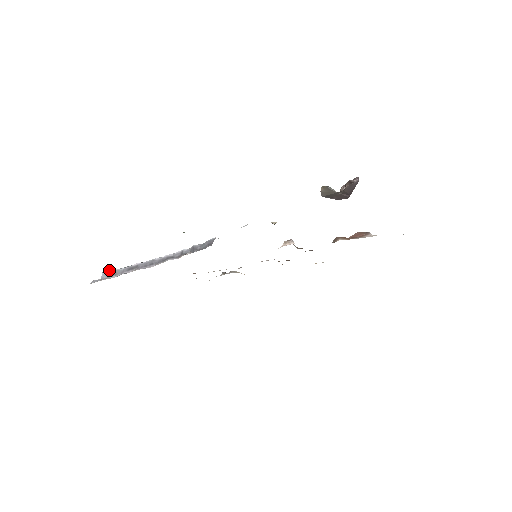
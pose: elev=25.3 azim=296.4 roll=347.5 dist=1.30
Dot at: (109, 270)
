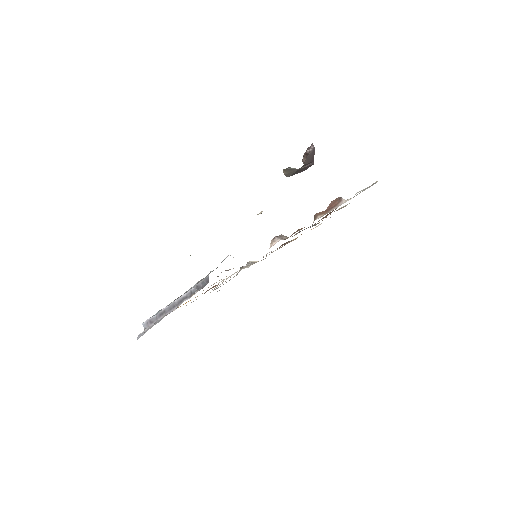
Dot at: (146, 320)
